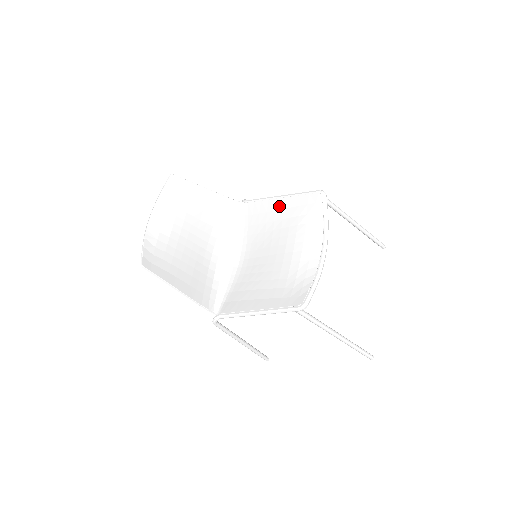
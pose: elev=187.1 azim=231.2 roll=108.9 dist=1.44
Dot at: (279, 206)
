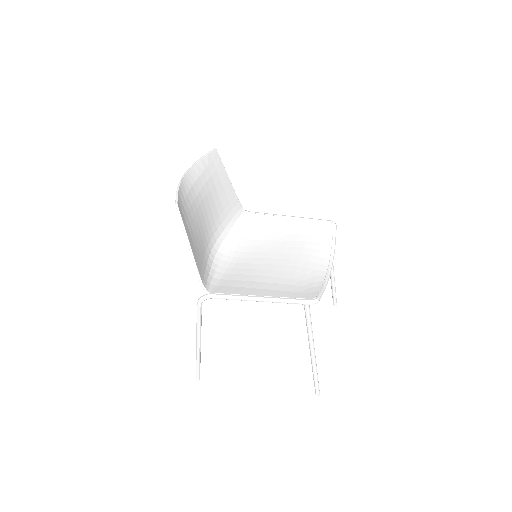
Dot at: (286, 223)
